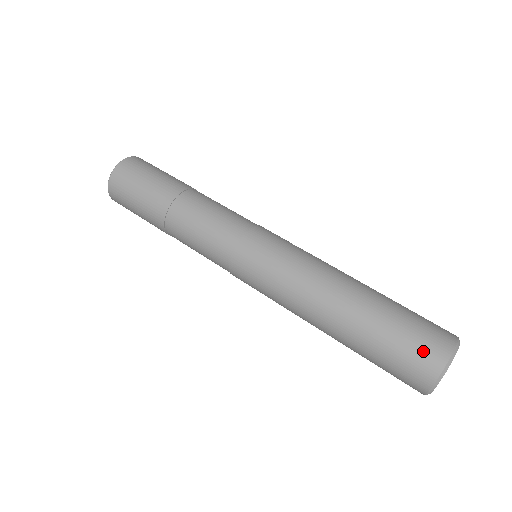
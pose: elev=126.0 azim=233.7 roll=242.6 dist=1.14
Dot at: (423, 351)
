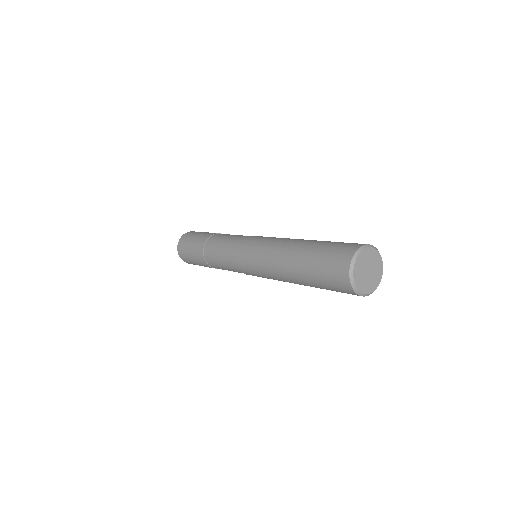
Dot at: (336, 263)
